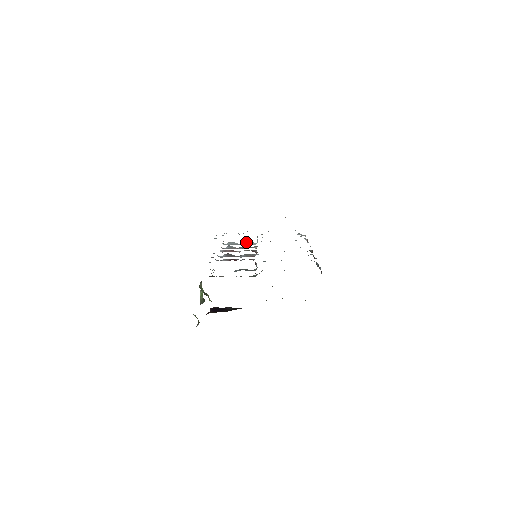
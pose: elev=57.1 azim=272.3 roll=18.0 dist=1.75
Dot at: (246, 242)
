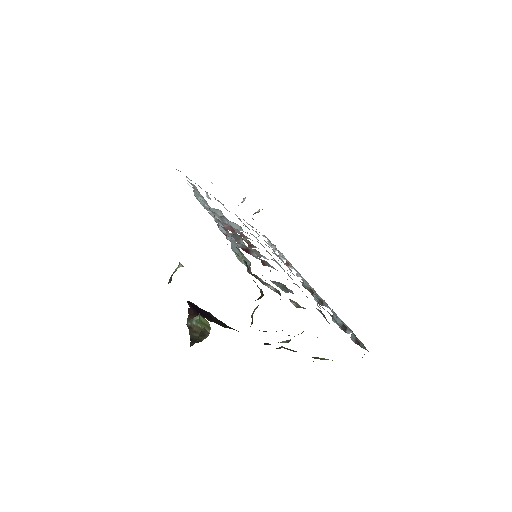
Dot at: (233, 222)
